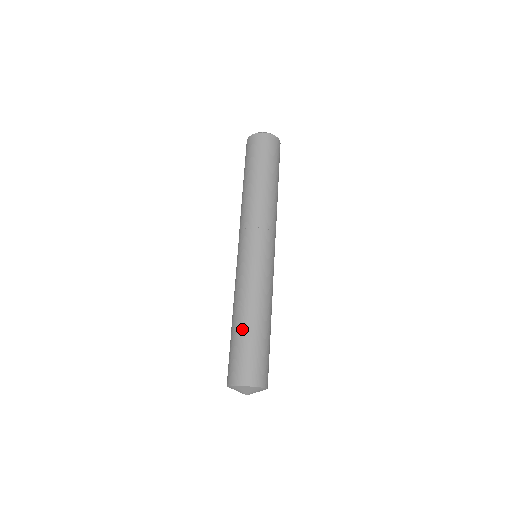
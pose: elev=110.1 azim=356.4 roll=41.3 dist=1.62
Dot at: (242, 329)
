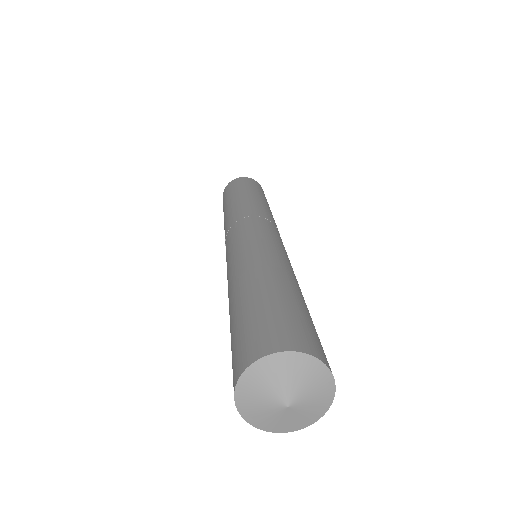
Dot at: (274, 285)
